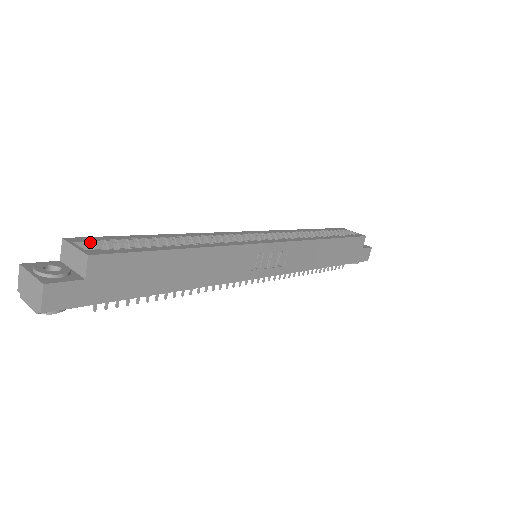
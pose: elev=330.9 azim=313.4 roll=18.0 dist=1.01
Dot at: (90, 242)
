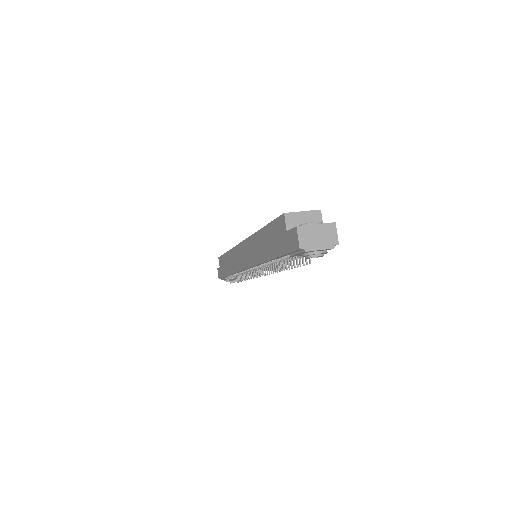
Dot at: occluded
